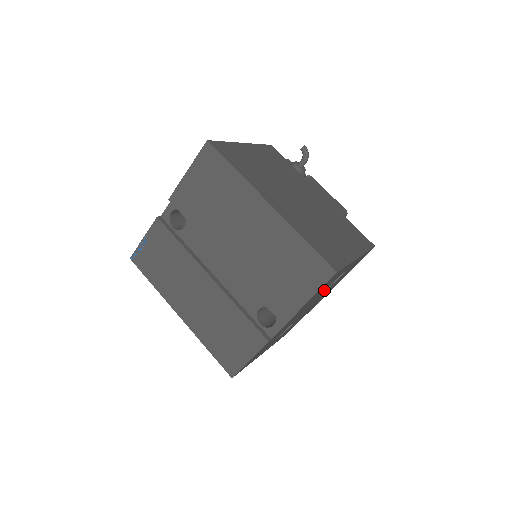
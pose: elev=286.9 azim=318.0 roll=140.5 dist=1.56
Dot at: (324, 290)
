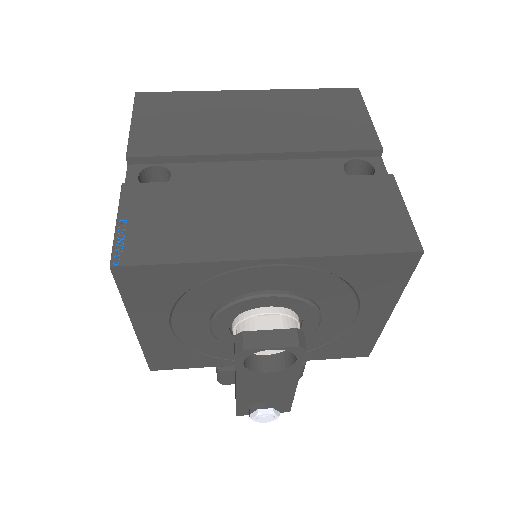
Dot at: occluded
